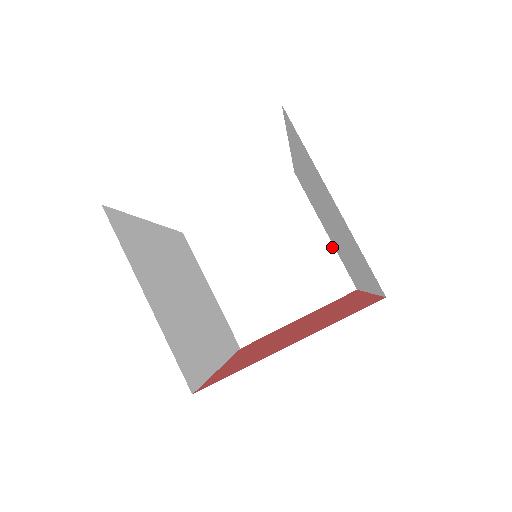
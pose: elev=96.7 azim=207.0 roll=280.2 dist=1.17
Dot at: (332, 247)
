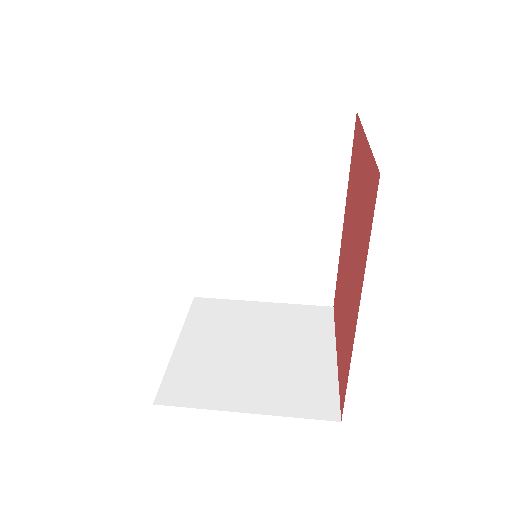
Dot at: (282, 304)
